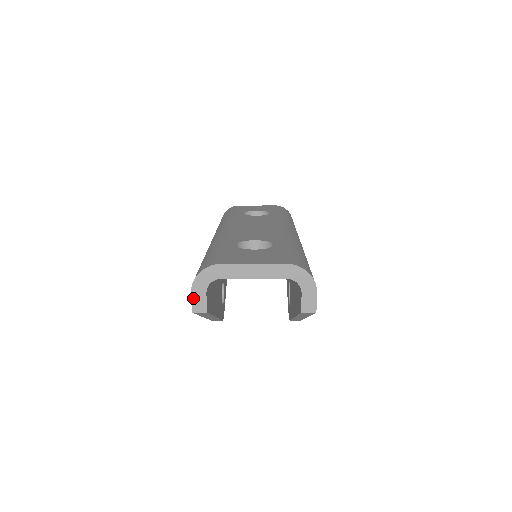
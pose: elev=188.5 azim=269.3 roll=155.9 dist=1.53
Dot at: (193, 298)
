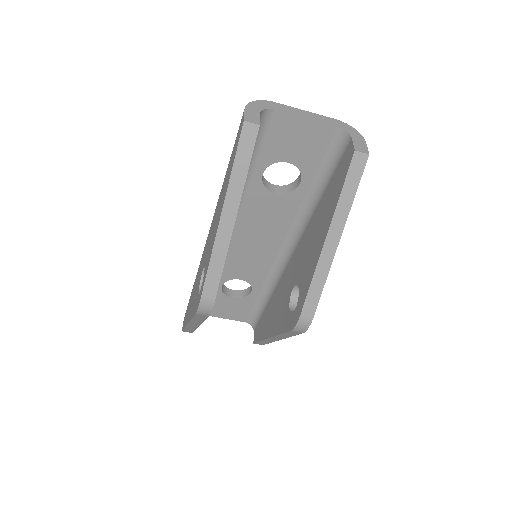
Dot at: (246, 113)
